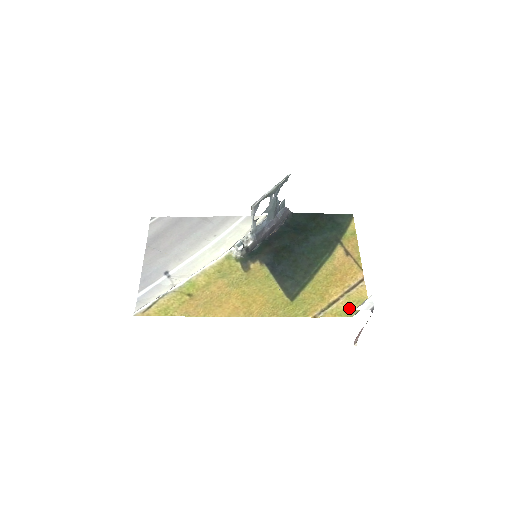
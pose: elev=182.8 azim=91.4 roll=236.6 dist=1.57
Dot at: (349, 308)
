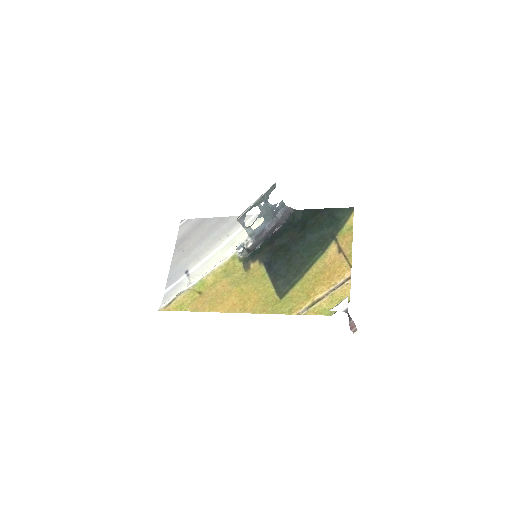
Dot at: (330, 307)
